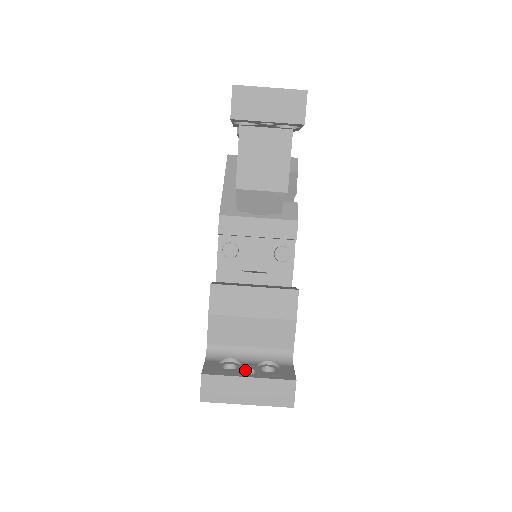
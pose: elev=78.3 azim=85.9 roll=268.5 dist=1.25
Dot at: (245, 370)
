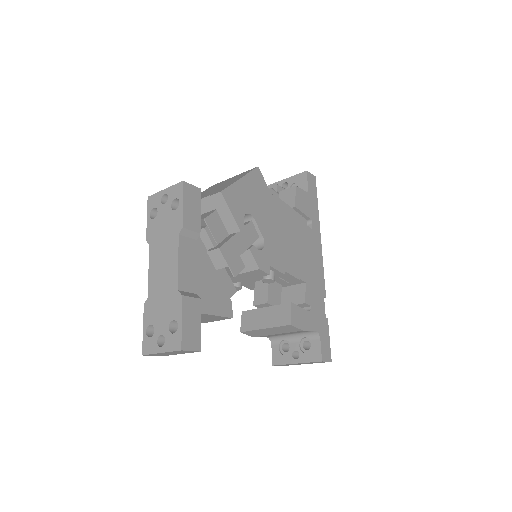
Dot at: (294, 352)
